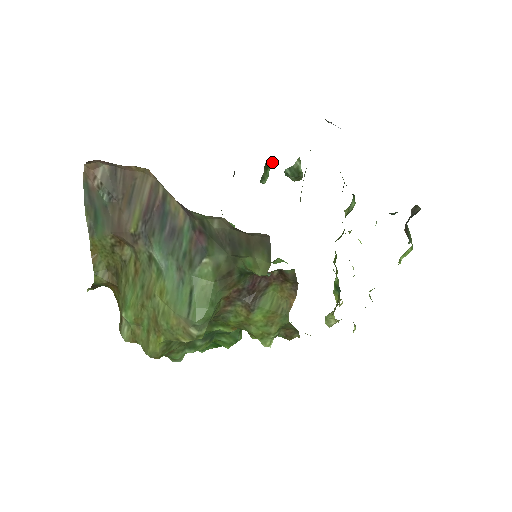
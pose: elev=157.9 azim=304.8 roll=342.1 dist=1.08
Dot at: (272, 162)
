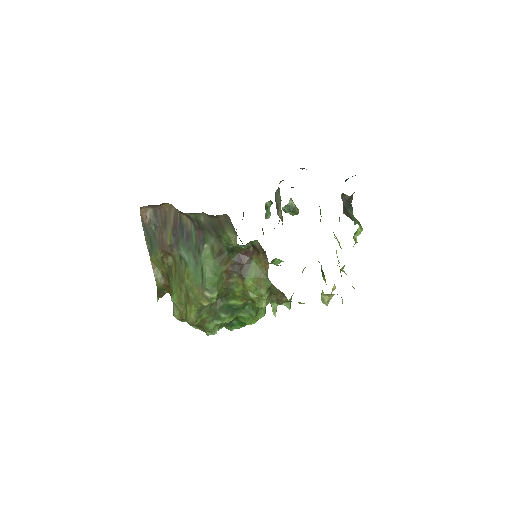
Dot at: (269, 203)
